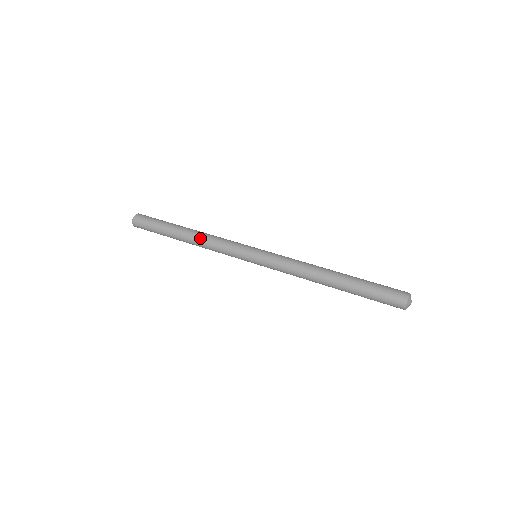
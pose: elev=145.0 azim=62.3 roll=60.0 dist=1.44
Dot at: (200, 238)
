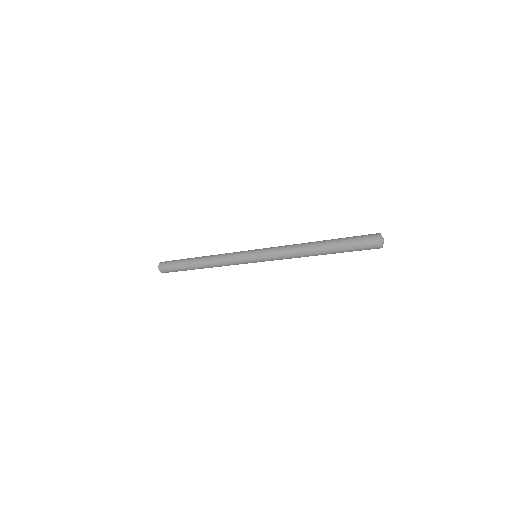
Dot at: (213, 255)
